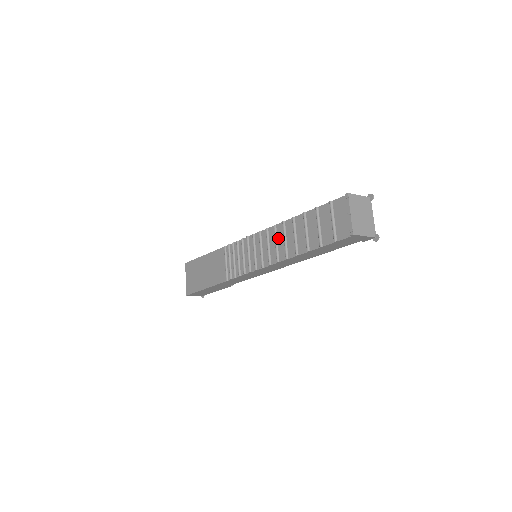
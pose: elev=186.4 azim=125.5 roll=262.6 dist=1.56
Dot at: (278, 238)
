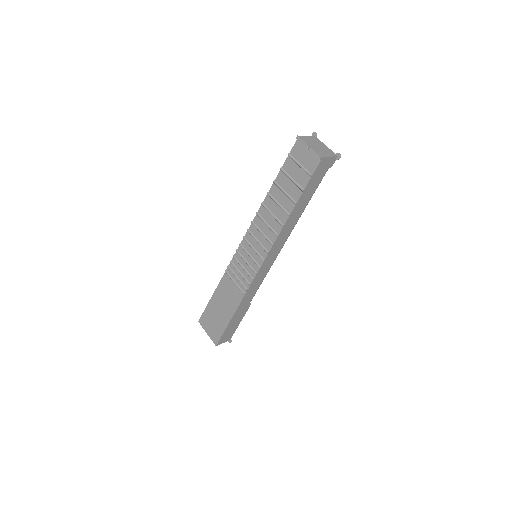
Dot at: (266, 219)
